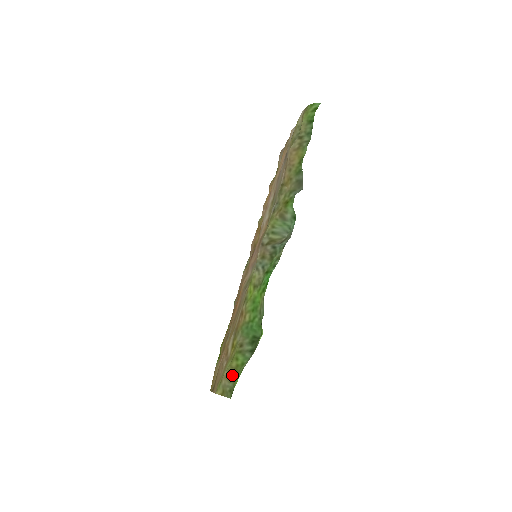
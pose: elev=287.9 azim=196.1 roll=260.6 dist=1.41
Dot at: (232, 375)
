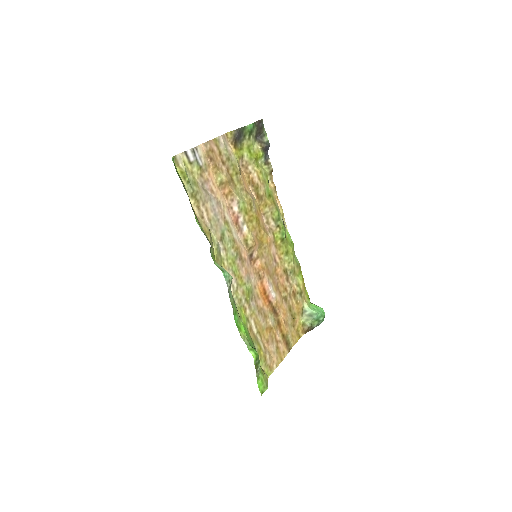
Dot at: (263, 372)
